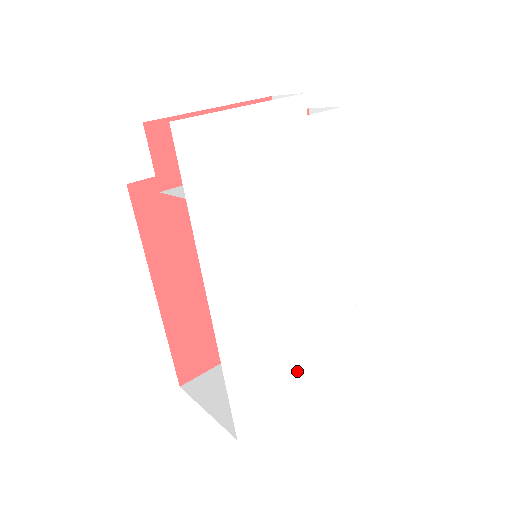
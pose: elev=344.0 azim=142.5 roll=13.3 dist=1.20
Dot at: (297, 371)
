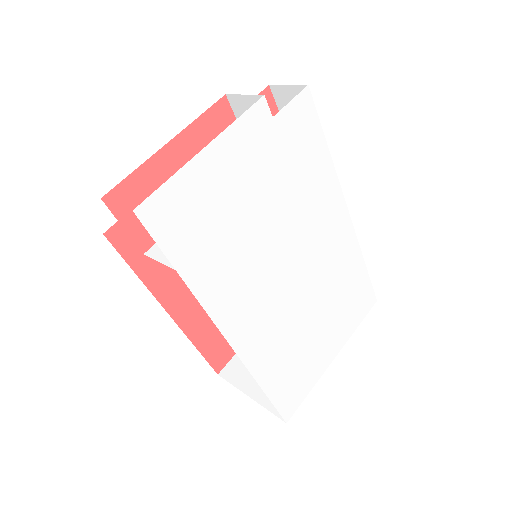
Dot at: (324, 346)
